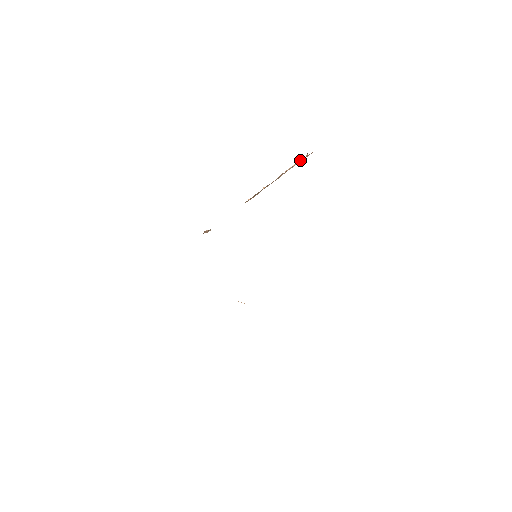
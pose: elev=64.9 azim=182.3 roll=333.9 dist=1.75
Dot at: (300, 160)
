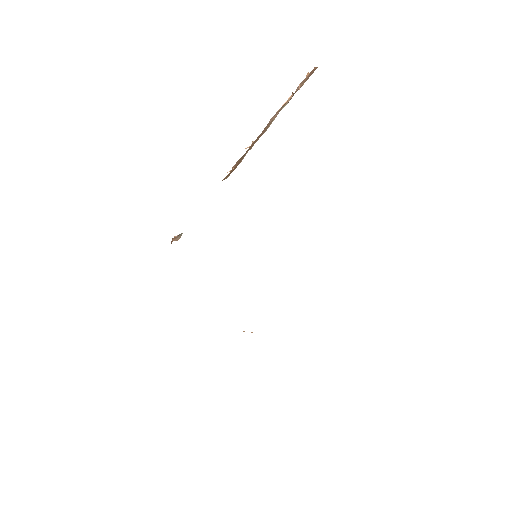
Dot at: occluded
